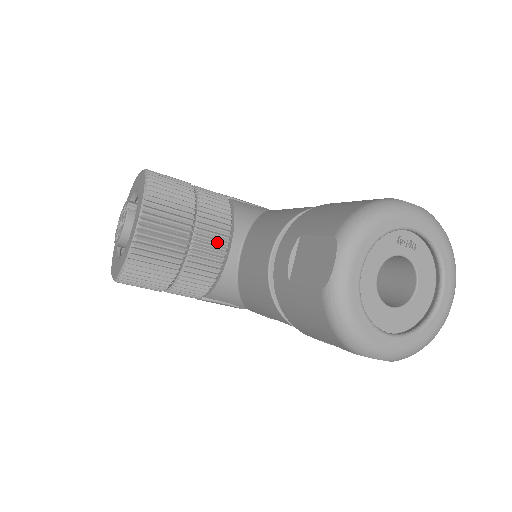
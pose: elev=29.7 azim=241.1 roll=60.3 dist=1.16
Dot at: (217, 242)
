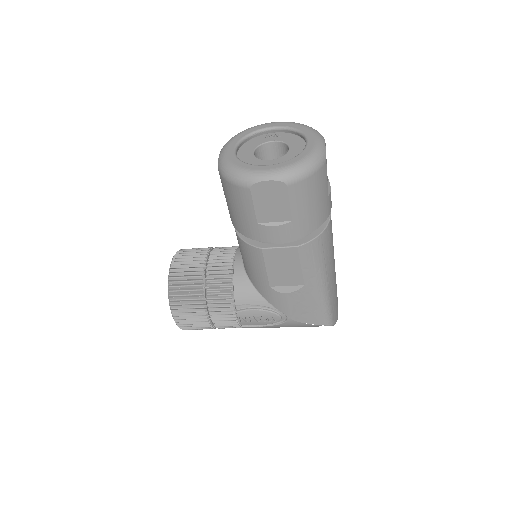
Dot at: (225, 257)
